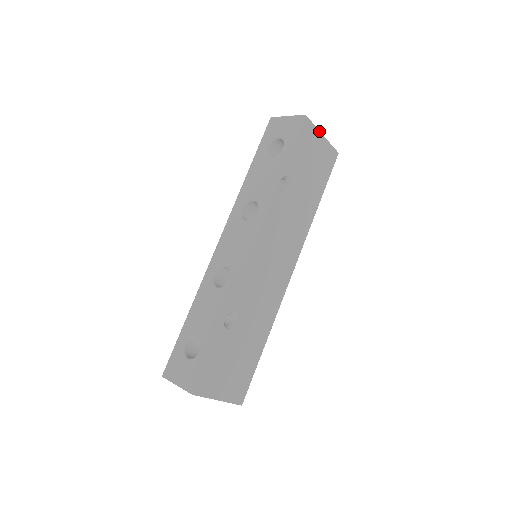
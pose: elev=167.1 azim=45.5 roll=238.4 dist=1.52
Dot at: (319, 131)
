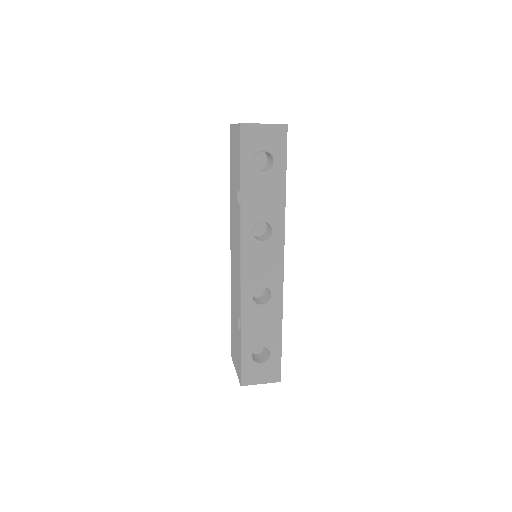
Dot at: occluded
